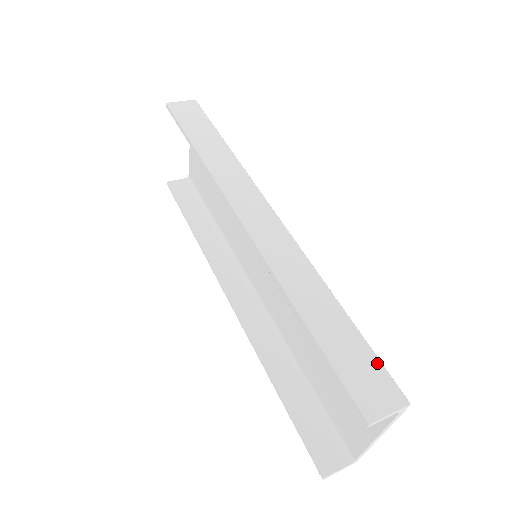
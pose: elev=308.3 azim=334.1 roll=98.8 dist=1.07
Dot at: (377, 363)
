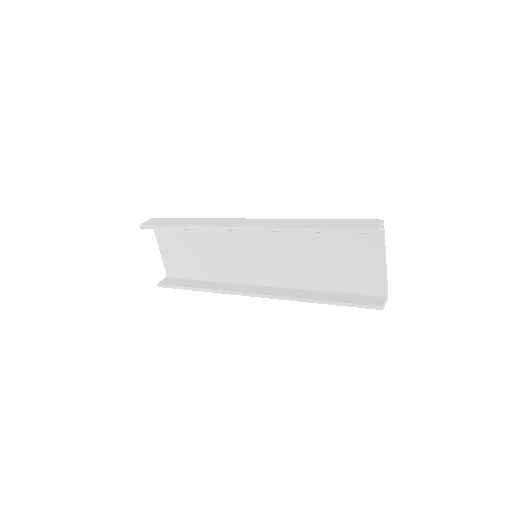
Dot at: (358, 220)
